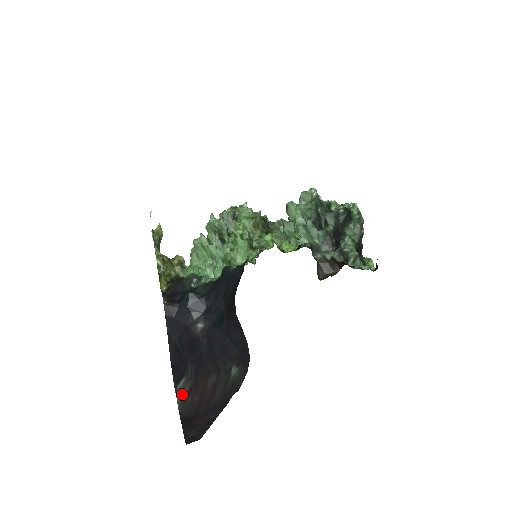
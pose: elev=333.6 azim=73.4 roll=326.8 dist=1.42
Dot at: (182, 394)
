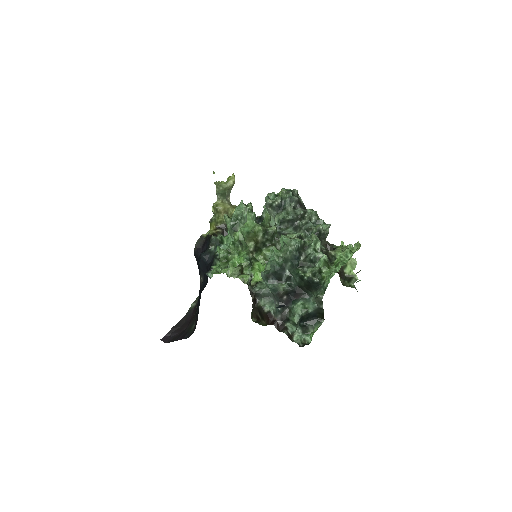
Dot at: (193, 305)
